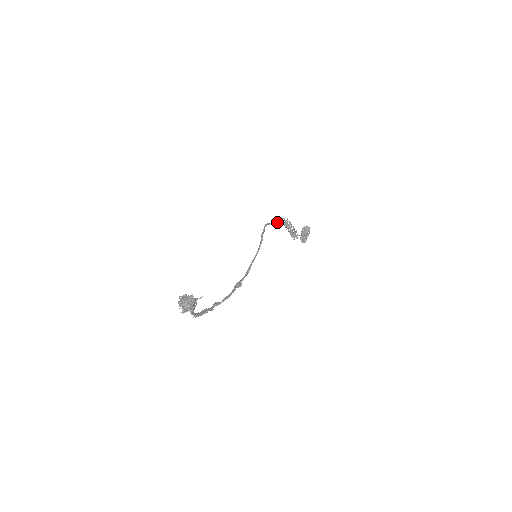
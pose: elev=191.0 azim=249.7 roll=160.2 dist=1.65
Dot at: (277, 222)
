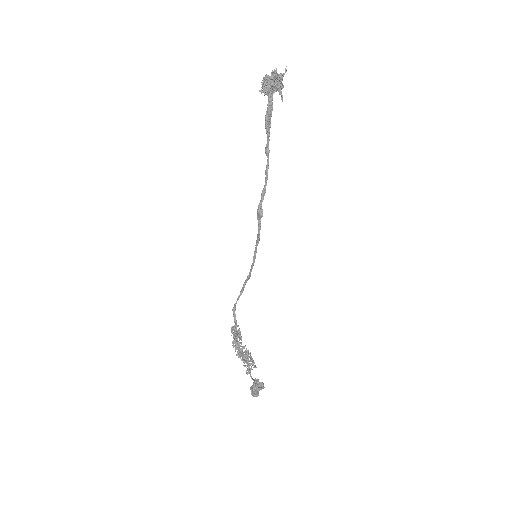
Dot at: (239, 330)
